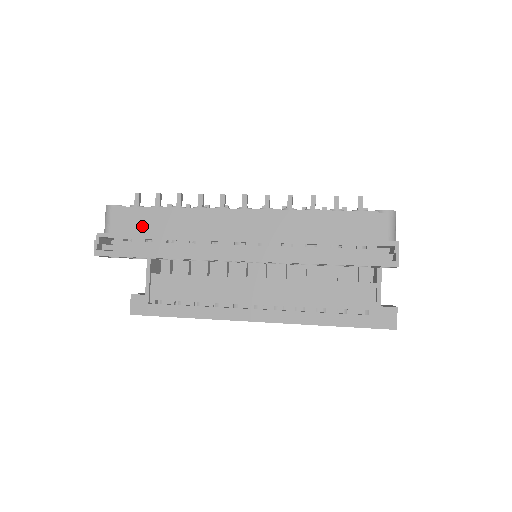
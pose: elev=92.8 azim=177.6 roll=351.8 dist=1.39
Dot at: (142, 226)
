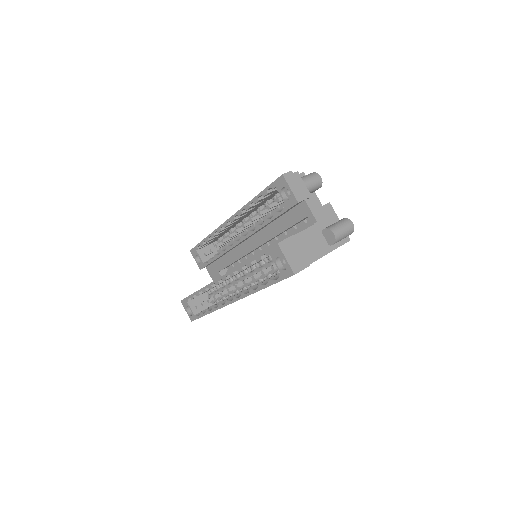
Dot at: occluded
